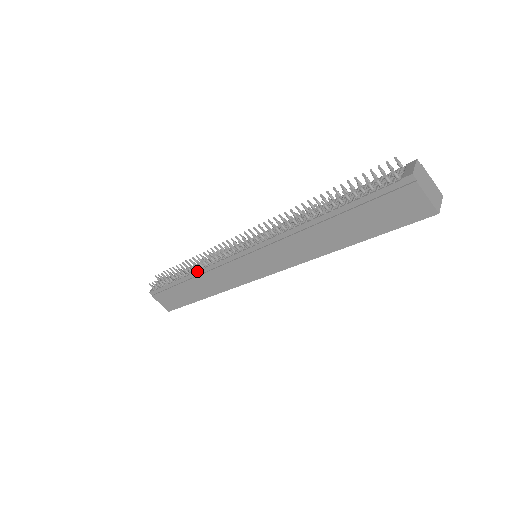
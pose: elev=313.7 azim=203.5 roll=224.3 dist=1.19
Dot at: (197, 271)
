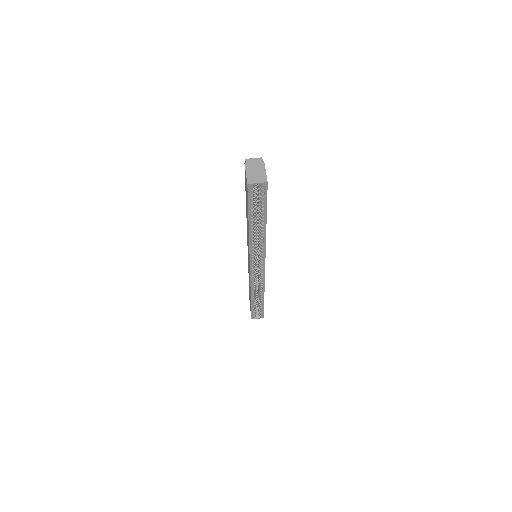
Dot at: occluded
